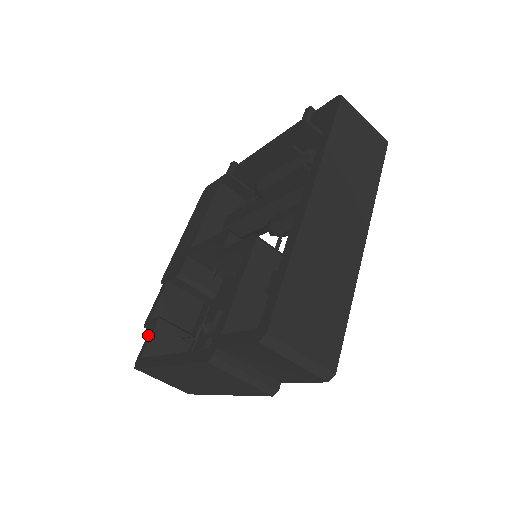
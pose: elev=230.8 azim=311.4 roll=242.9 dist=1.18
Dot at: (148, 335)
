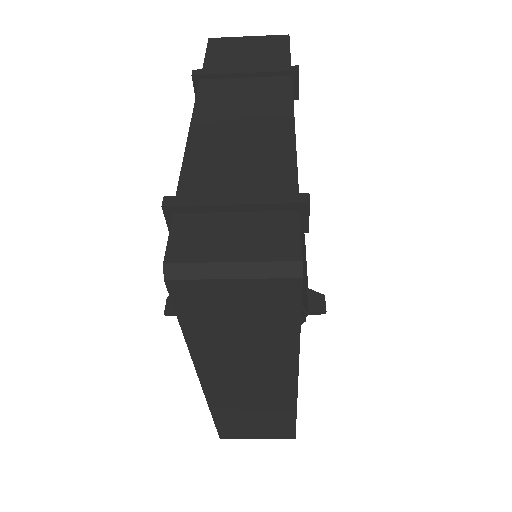
Dot at: occluded
